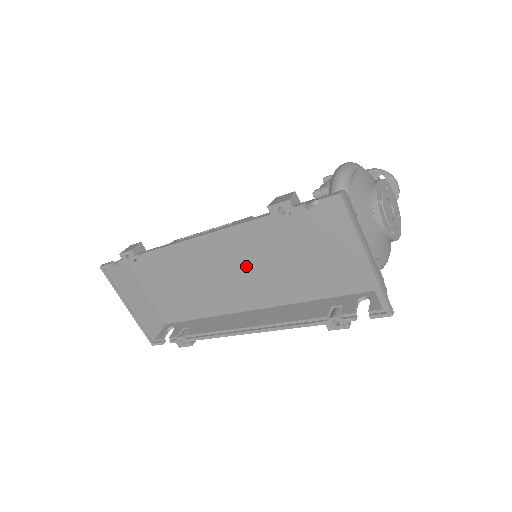
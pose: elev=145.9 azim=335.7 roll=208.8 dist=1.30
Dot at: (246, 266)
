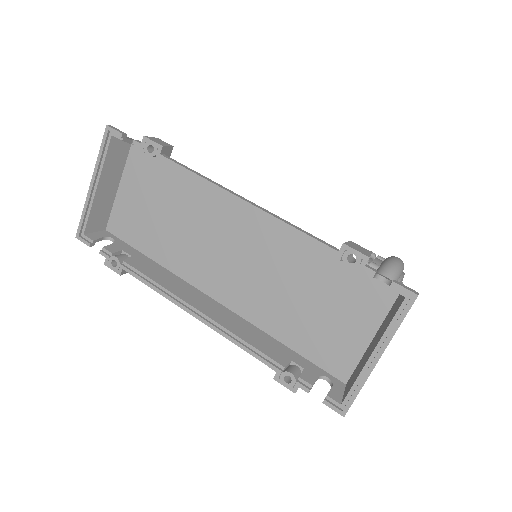
Dot at: (249, 260)
